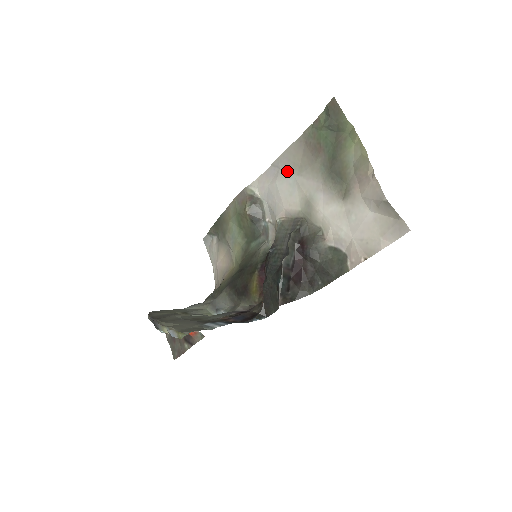
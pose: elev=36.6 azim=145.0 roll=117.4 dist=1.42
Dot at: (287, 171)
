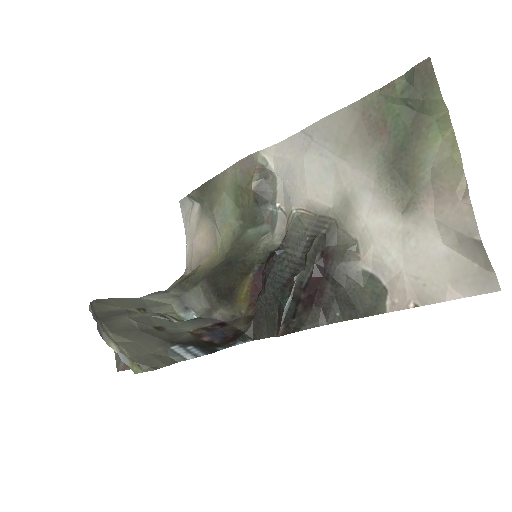
Dot at: (324, 147)
